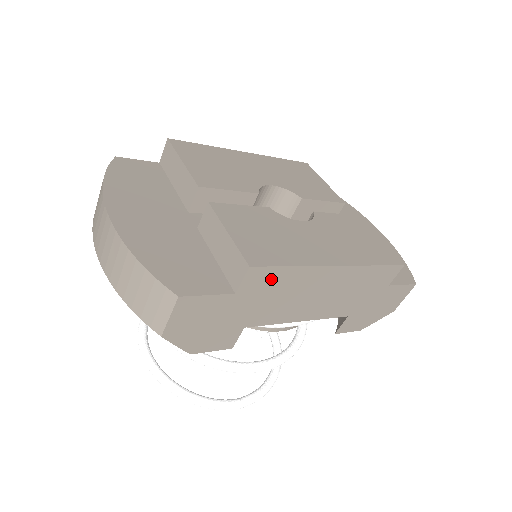
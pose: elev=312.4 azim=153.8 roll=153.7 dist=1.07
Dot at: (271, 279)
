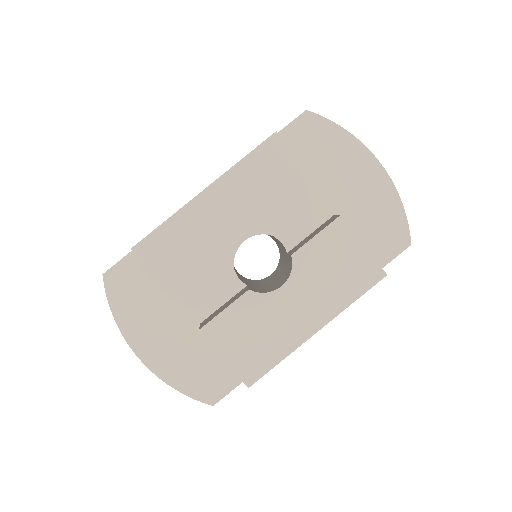
Dot at: occluded
